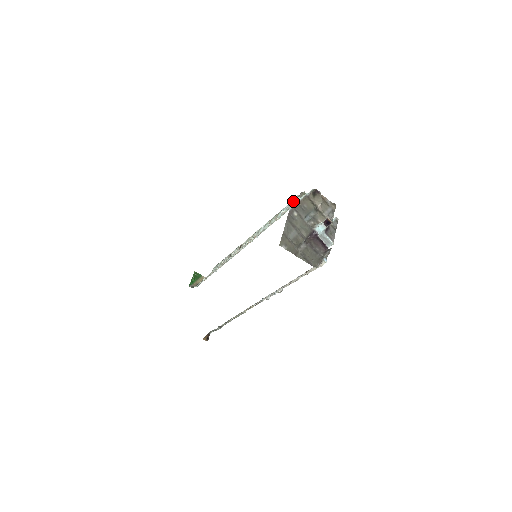
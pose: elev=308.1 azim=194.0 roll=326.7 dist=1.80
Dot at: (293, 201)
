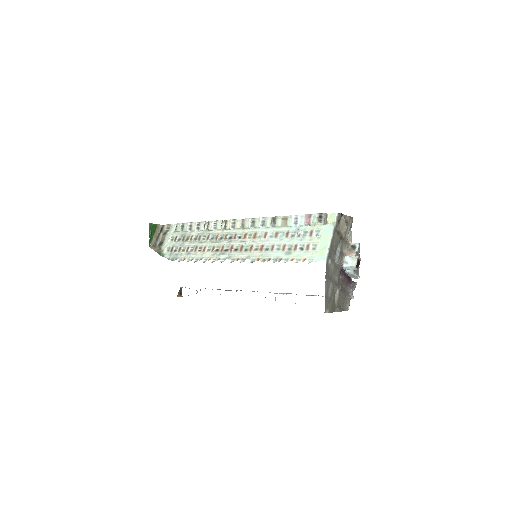
Dot at: (311, 220)
